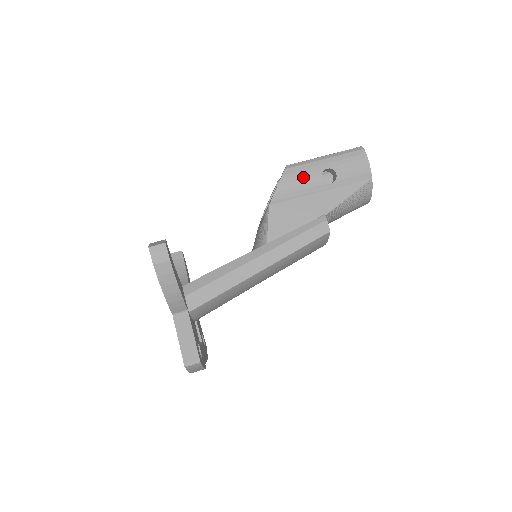
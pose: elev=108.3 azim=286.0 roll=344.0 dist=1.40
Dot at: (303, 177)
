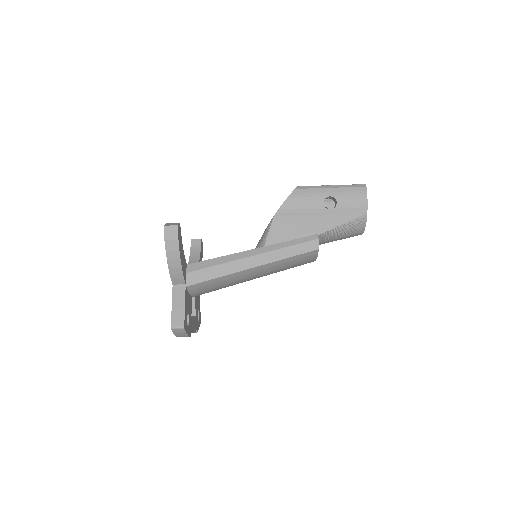
Dot at: (308, 199)
